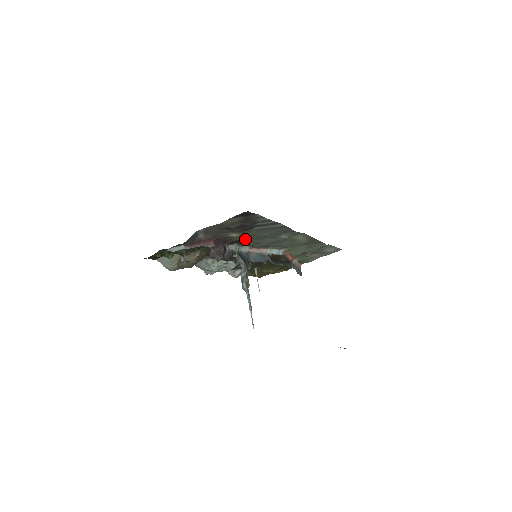
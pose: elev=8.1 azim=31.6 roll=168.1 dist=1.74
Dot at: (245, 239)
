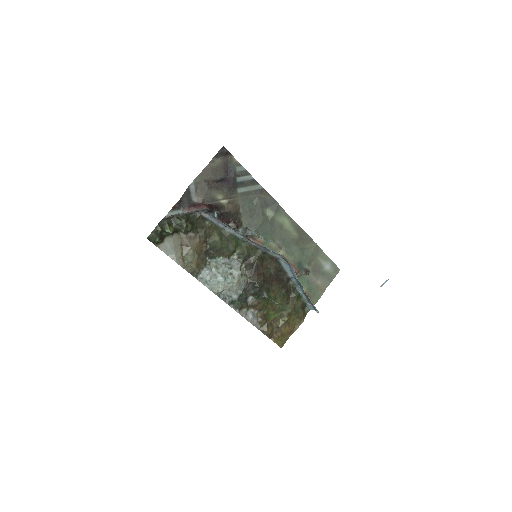
Dot at: (236, 214)
